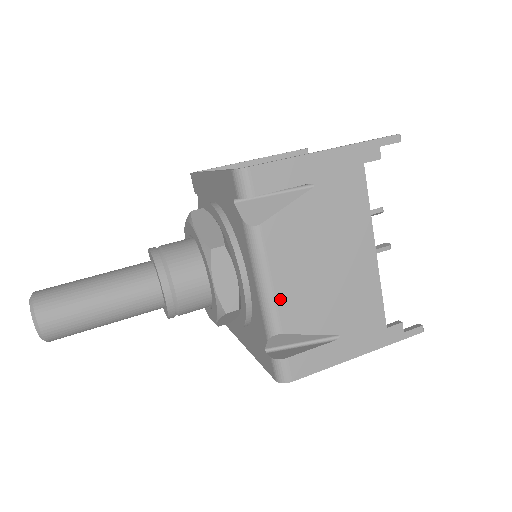
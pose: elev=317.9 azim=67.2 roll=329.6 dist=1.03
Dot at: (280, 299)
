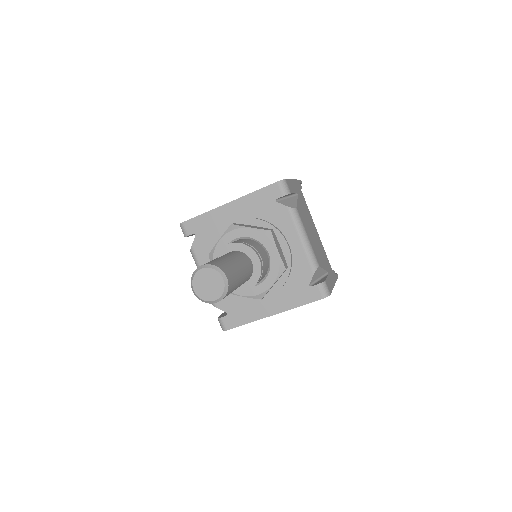
Dot at: (313, 248)
